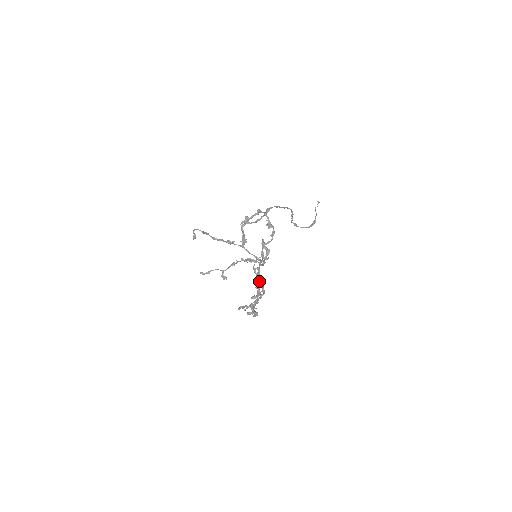
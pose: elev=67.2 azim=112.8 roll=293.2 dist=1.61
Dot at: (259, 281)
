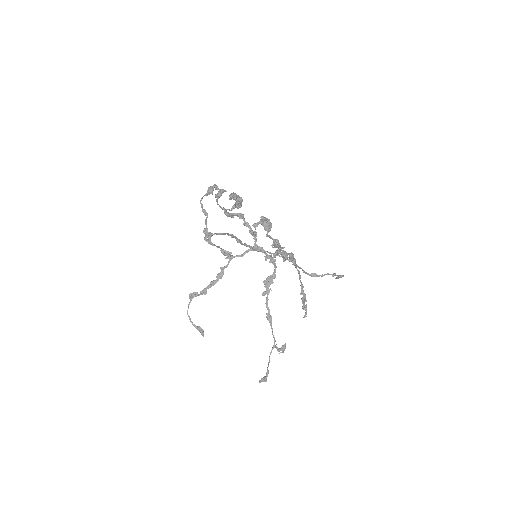
Dot at: occluded
